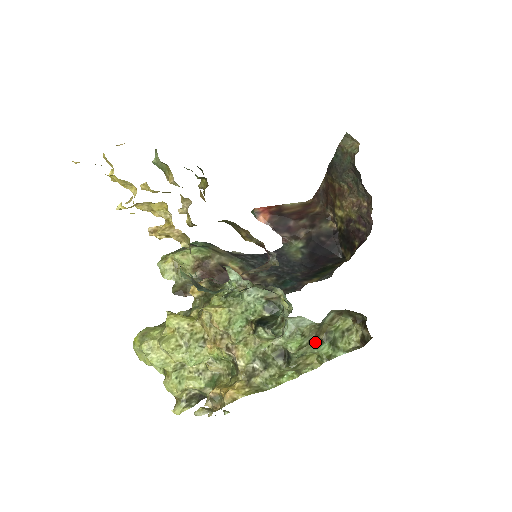
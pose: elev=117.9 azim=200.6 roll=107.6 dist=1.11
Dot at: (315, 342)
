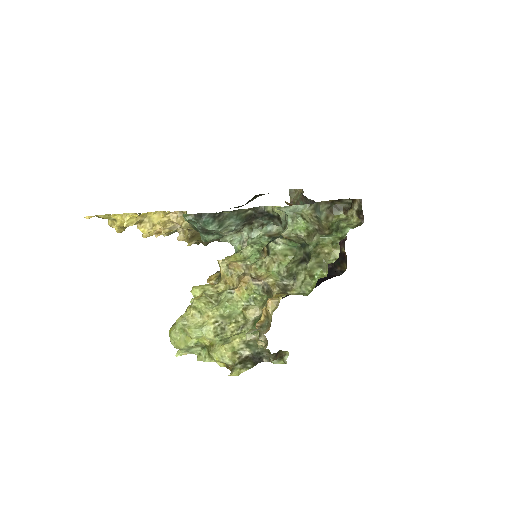
Dot at: (322, 234)
